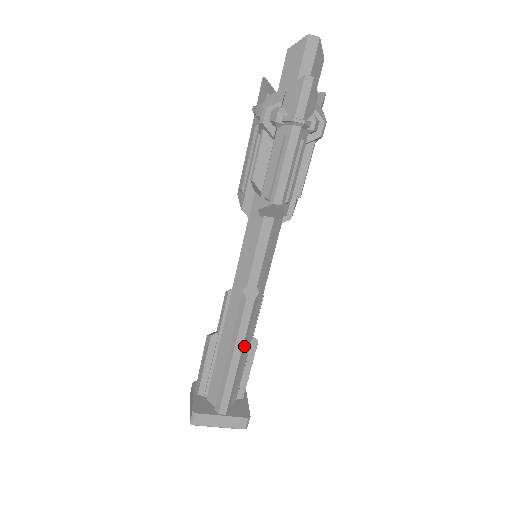
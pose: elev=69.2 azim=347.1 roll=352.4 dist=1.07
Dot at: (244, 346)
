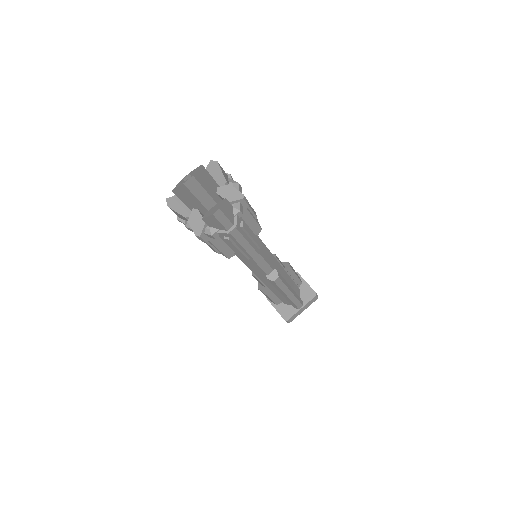
Dot at: (289, 287)
